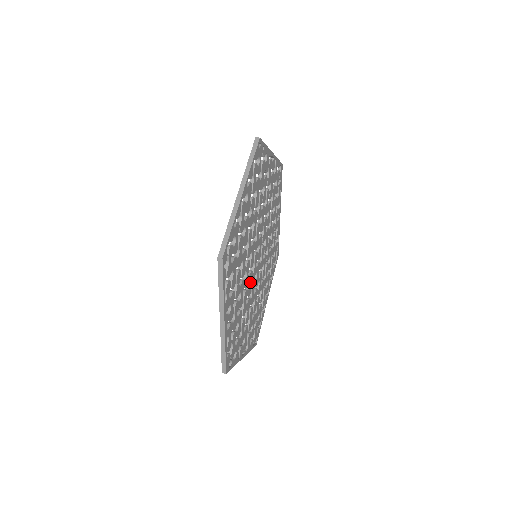
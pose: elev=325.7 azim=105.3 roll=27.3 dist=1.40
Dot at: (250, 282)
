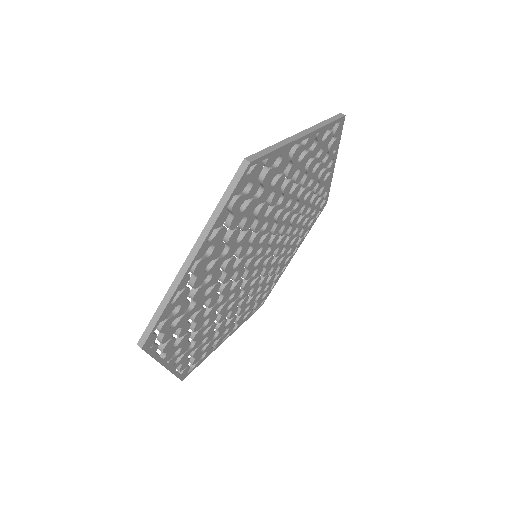
Dot at: (237, 290)
